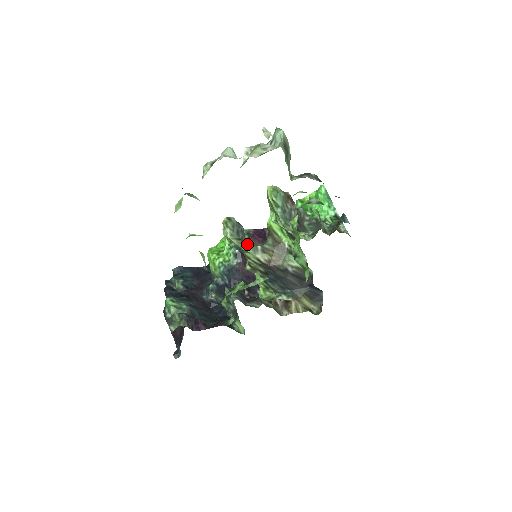
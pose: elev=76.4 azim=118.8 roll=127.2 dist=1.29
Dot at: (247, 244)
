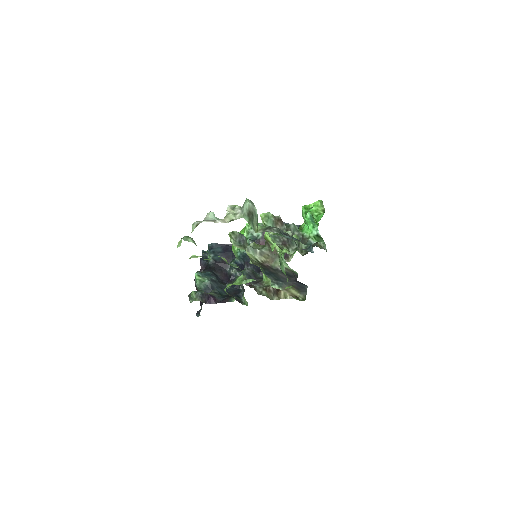
Dot at: (249, 248)
